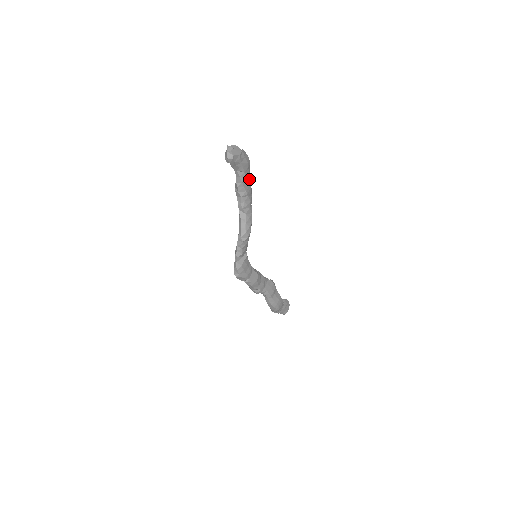
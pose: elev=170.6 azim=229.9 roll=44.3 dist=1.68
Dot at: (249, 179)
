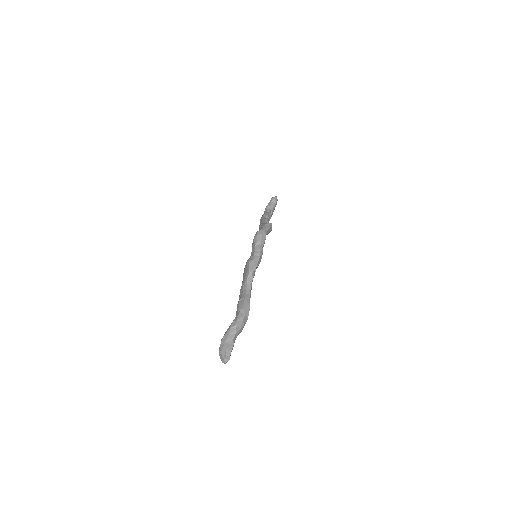
Dot at: occluded
